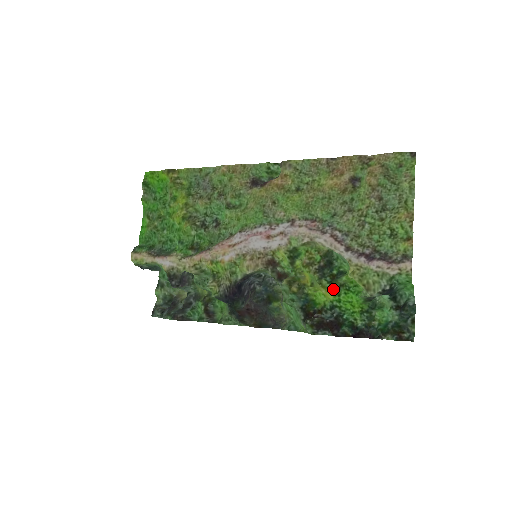
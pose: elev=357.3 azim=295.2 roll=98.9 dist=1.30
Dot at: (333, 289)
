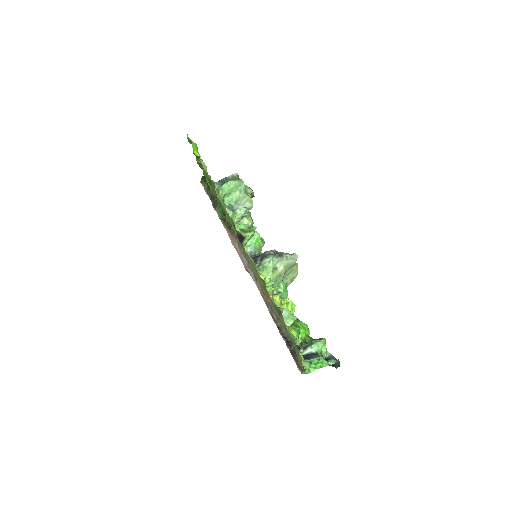
Dot at: occluded
